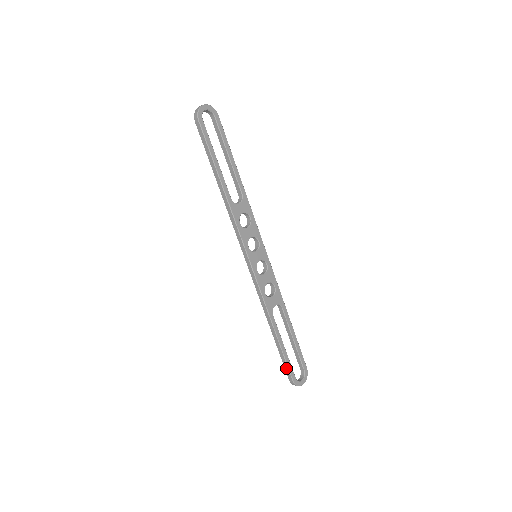
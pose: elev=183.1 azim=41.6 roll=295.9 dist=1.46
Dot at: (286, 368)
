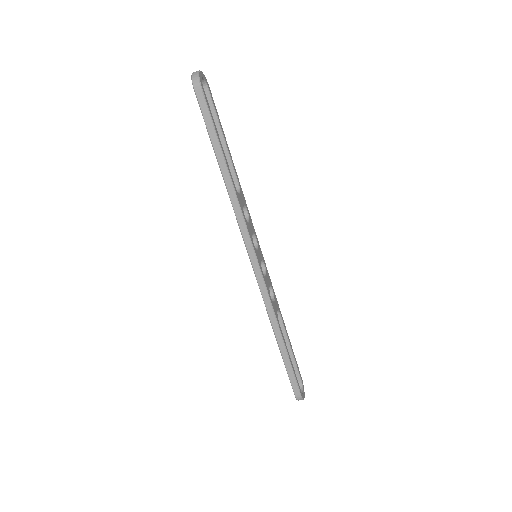
Dot at: (293, 382)
